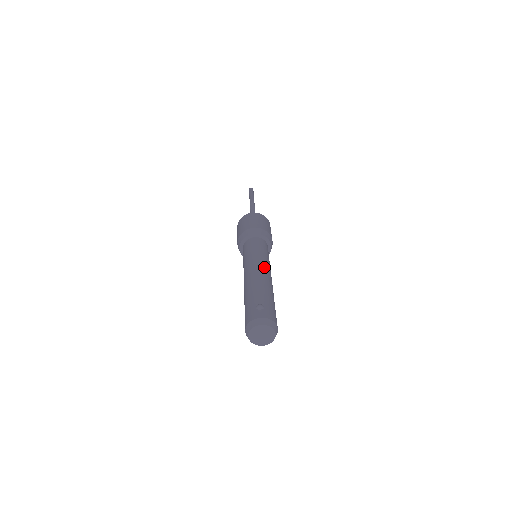
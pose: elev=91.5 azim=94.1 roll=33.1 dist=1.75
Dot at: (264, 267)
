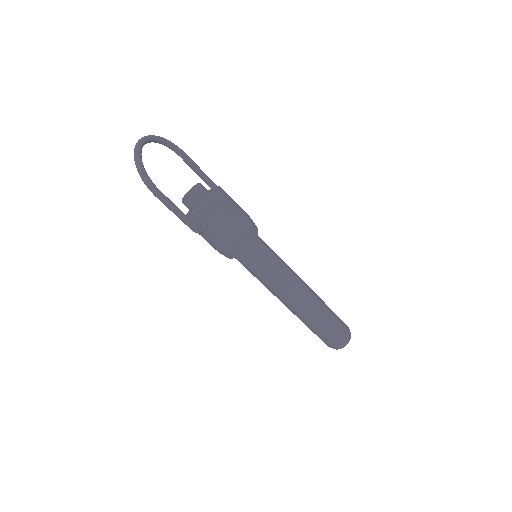
Dot at: (291, 291)
